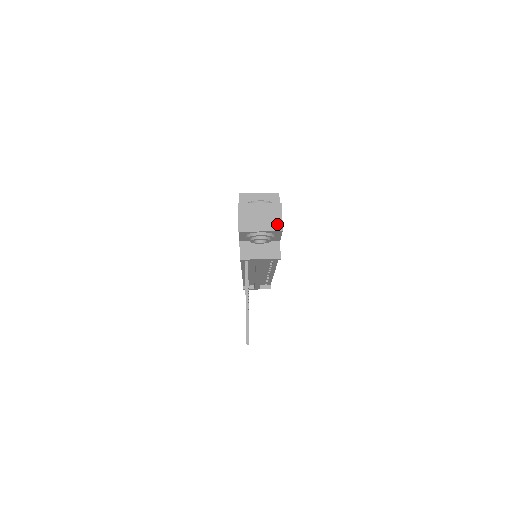
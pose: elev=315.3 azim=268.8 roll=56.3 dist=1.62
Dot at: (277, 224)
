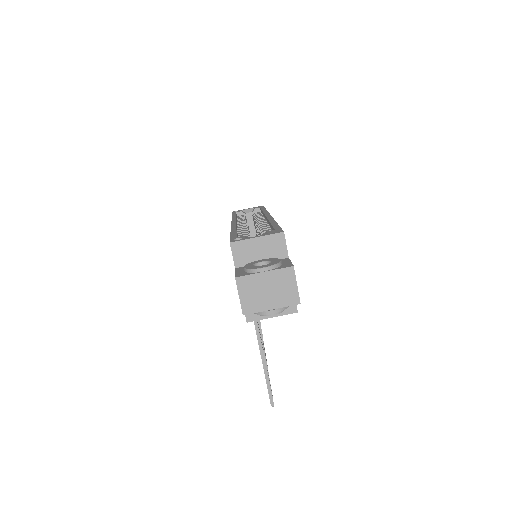
Dot at: (292, 296)
